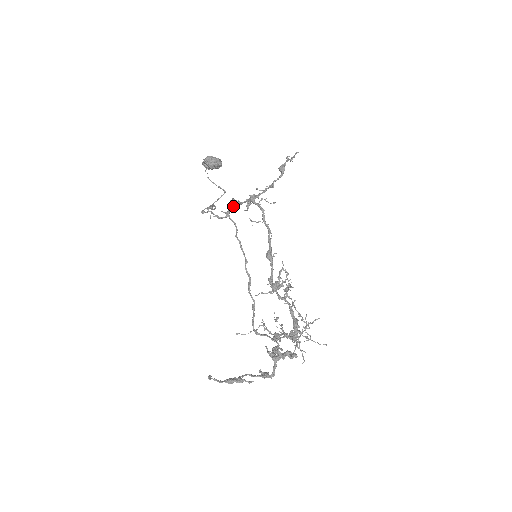
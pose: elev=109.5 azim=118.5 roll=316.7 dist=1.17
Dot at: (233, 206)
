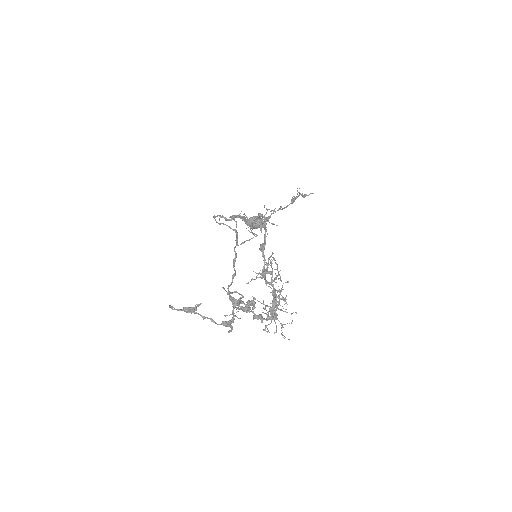
Dot at: (240, 215)
